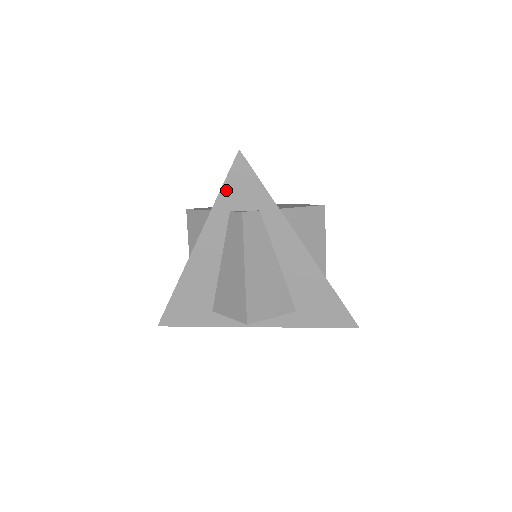
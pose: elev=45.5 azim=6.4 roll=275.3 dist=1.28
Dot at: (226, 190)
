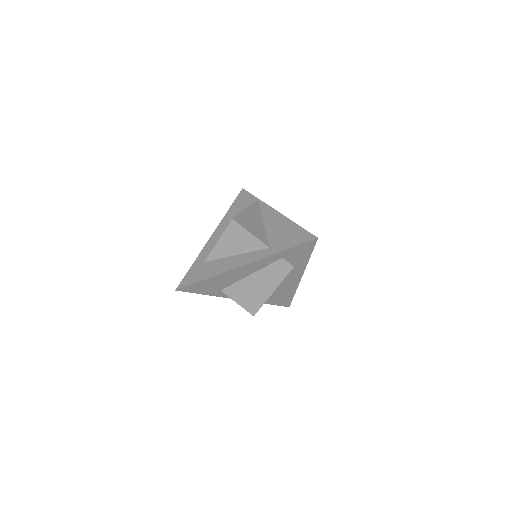
Dot at: (291, 250)
